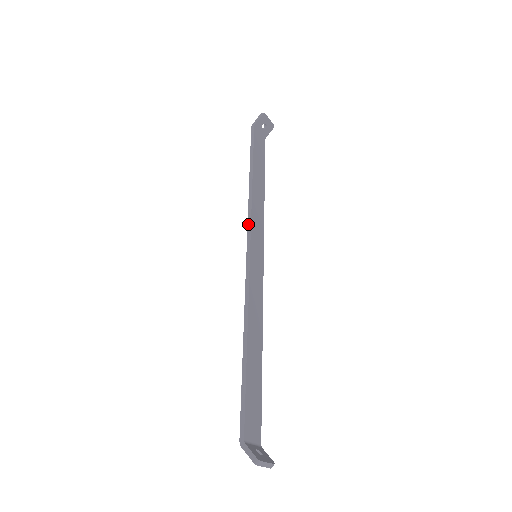
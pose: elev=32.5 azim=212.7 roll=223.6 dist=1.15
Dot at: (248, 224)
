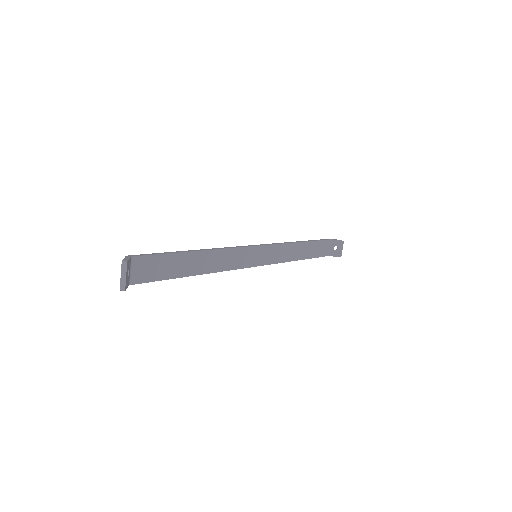
Dot at: (272, 243)
